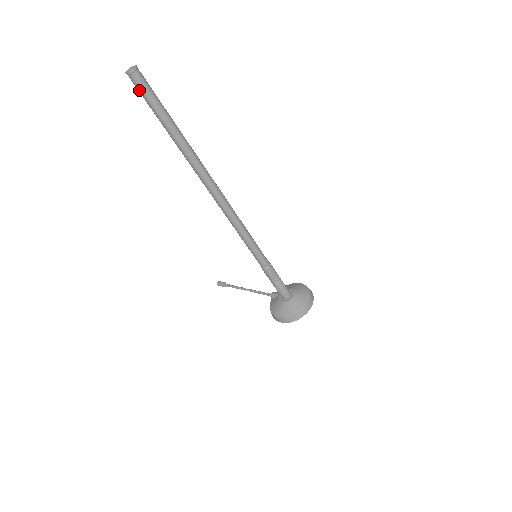
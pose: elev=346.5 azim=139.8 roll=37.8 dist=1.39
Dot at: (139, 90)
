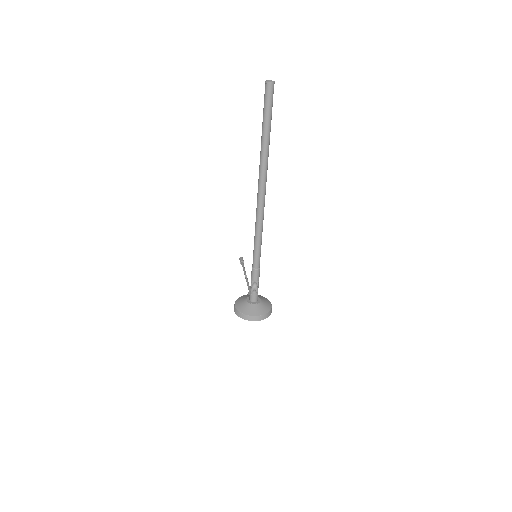
Dot at: (264, 96)
